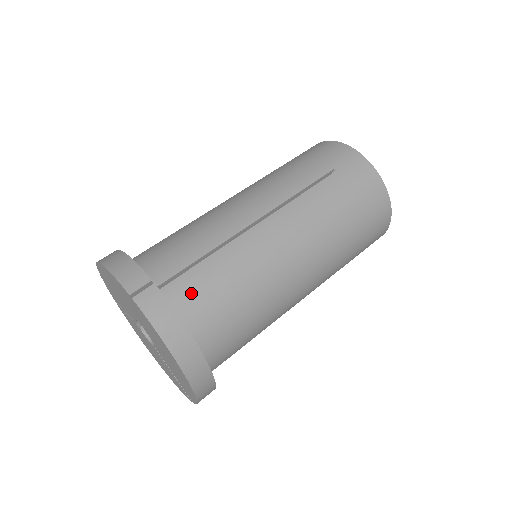
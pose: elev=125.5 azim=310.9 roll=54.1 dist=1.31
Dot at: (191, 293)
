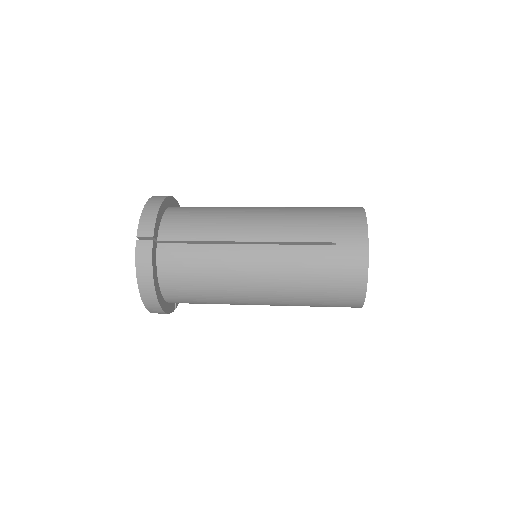
Dot at: occluded
